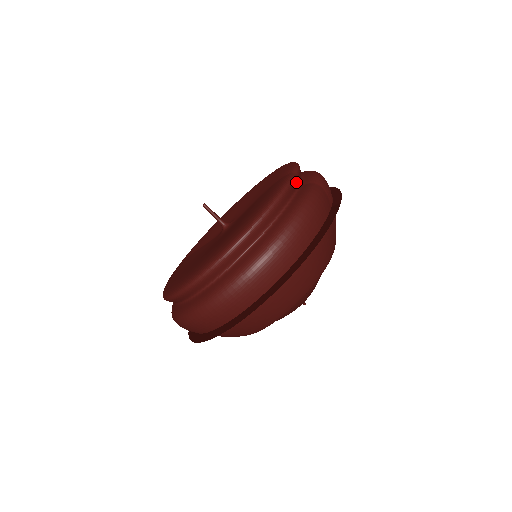
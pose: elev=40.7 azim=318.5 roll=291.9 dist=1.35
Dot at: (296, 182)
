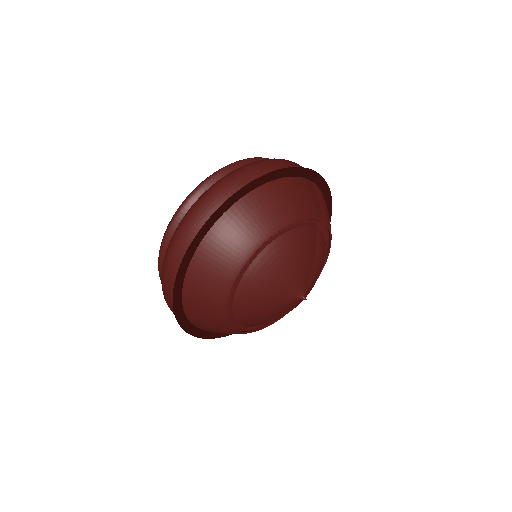
Dot at: occluded
